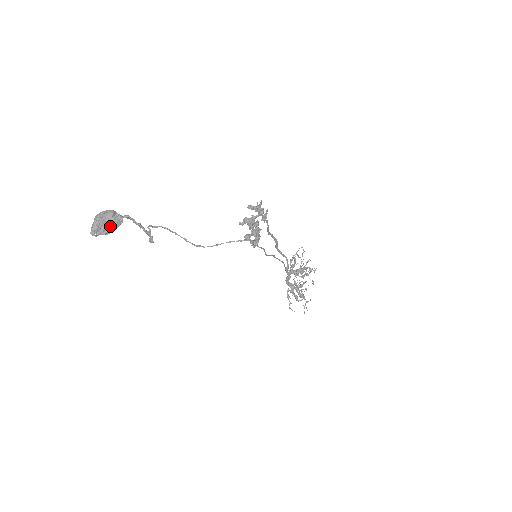
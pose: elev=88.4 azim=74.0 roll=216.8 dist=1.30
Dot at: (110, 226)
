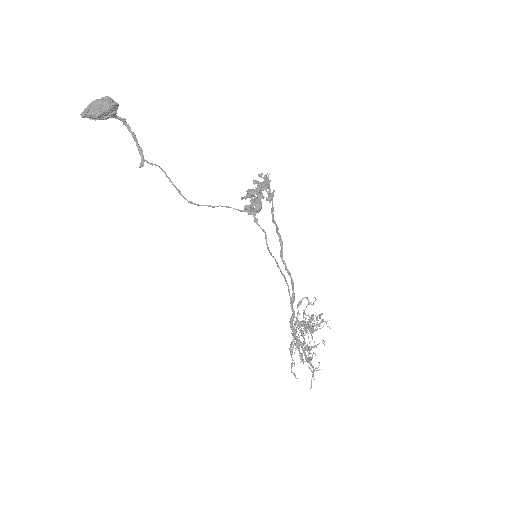
Dot at: (103, 107)
